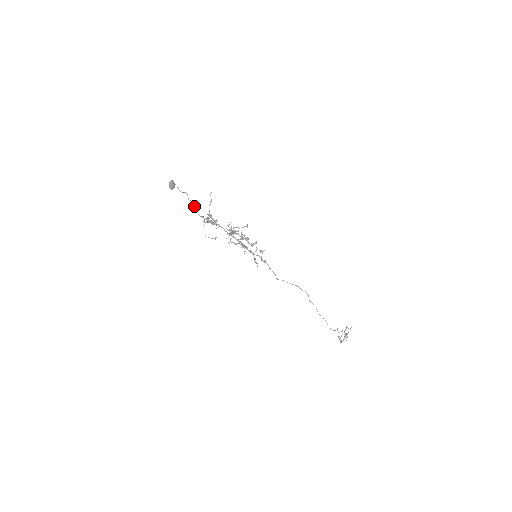
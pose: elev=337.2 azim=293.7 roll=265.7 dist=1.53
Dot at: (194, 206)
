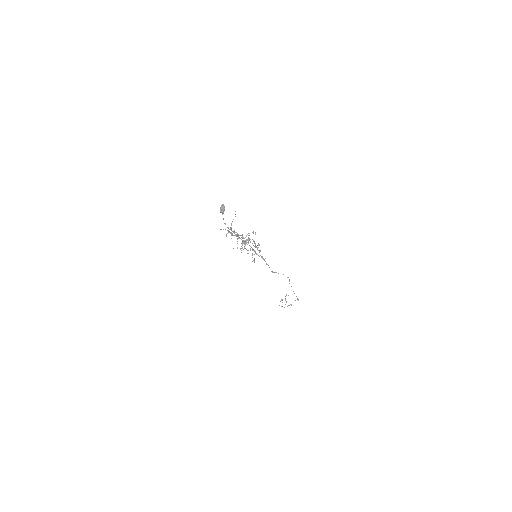
Dot at: (224, 223)
